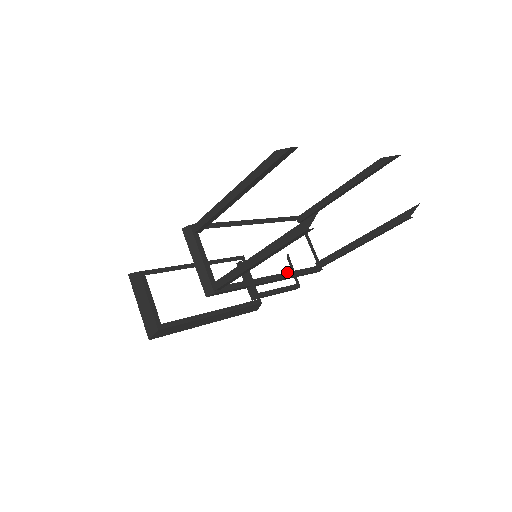
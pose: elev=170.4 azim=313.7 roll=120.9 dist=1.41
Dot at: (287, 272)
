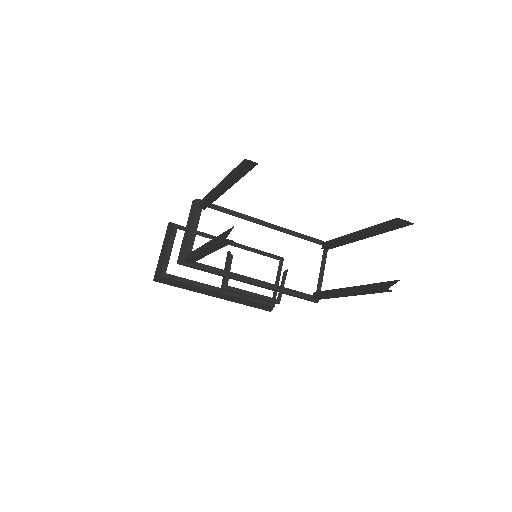
Dot at: (274, 284)
